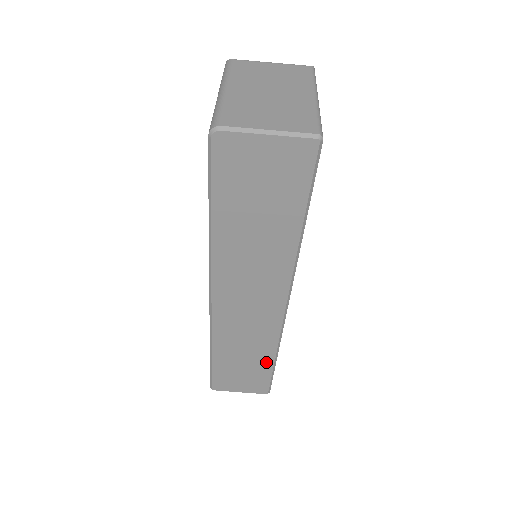
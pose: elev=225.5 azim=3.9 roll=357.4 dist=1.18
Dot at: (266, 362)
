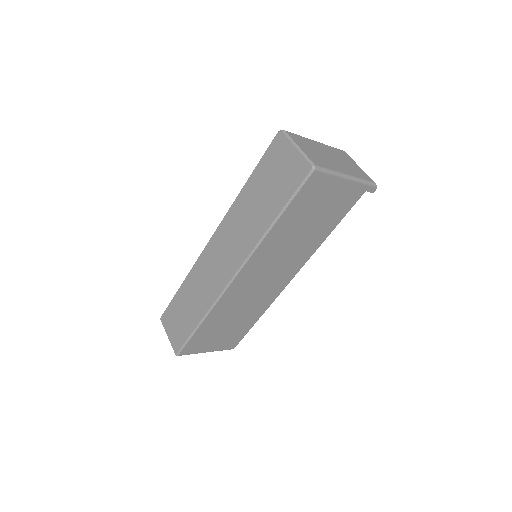
Dot at: (195, 320)
